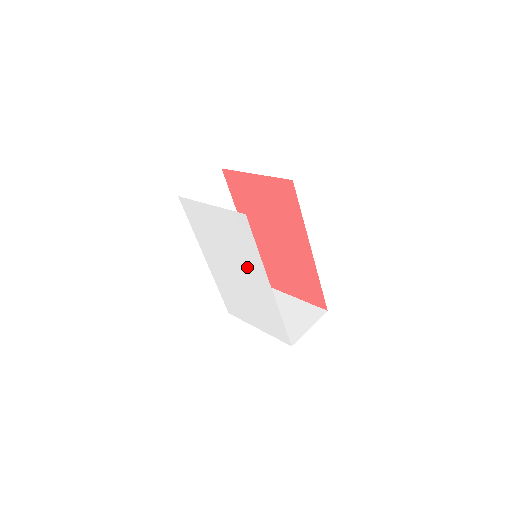
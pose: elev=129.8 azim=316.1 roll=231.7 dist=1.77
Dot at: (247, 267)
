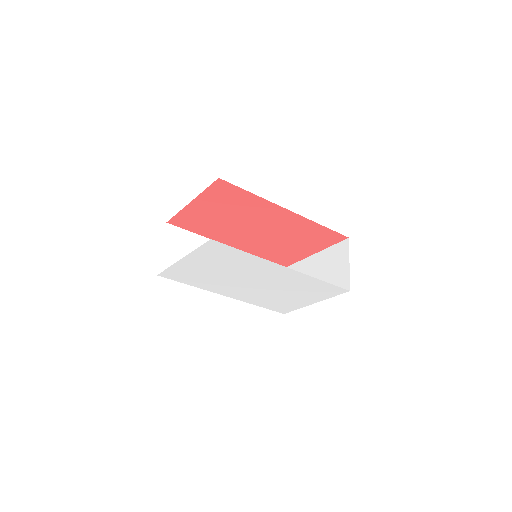
Dot at: (256, 272)
